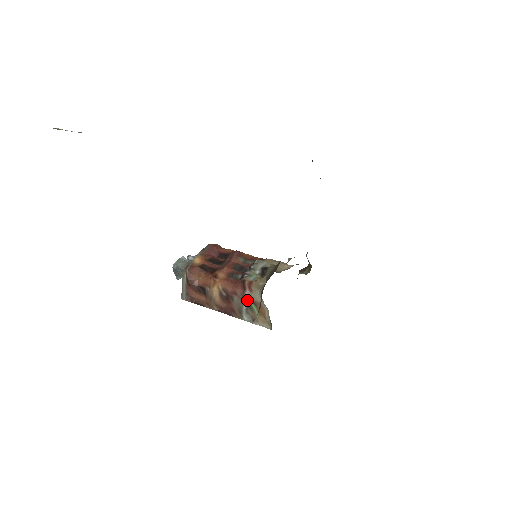
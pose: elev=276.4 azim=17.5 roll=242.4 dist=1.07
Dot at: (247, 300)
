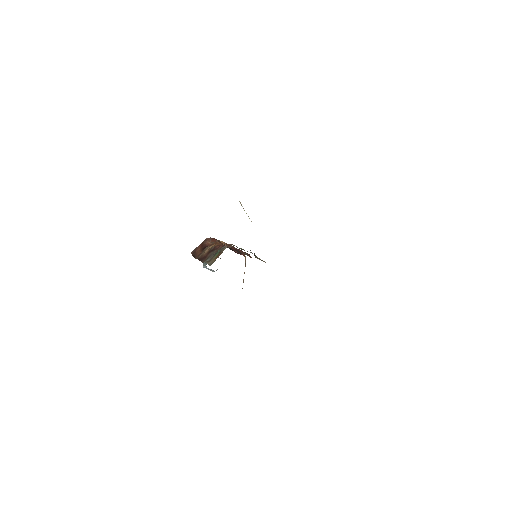
Dot at: (219, 250)
